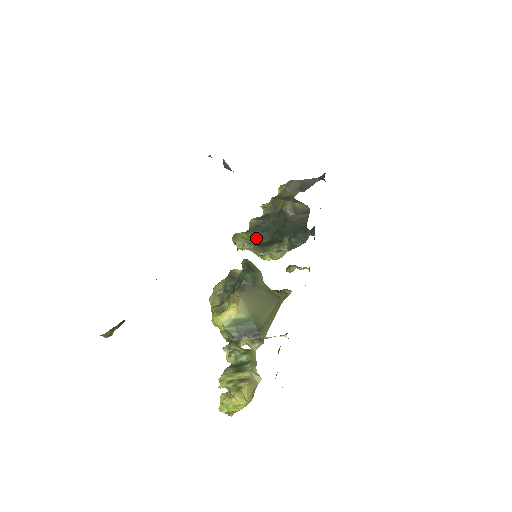
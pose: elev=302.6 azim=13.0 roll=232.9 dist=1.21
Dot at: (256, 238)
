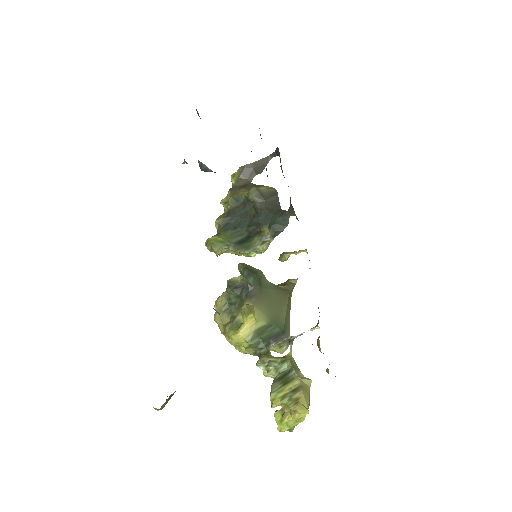
Dot at: (231, 237)
